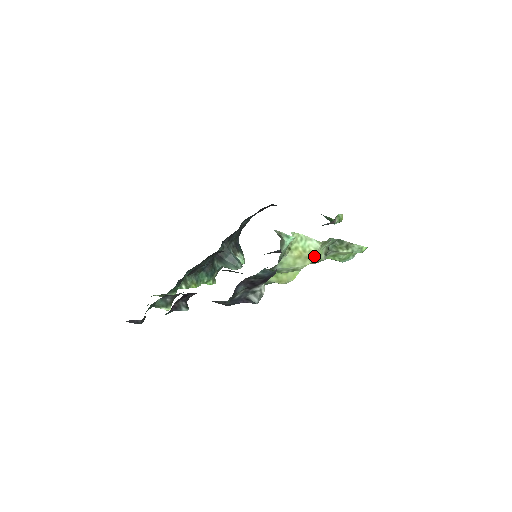
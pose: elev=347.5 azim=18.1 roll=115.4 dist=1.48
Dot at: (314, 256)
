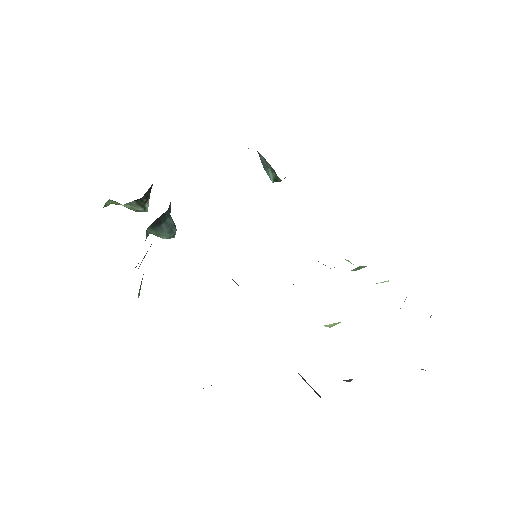
Dot at: occluded
